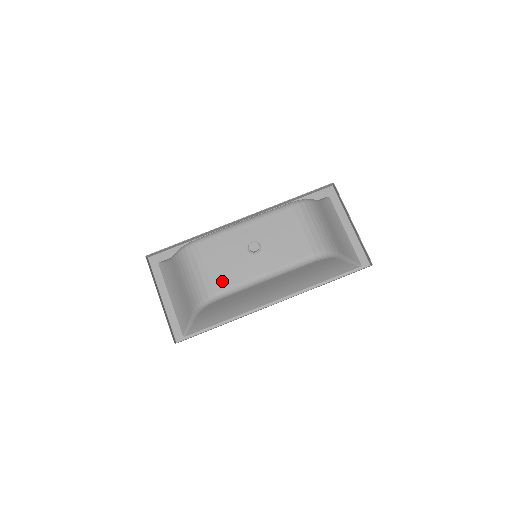
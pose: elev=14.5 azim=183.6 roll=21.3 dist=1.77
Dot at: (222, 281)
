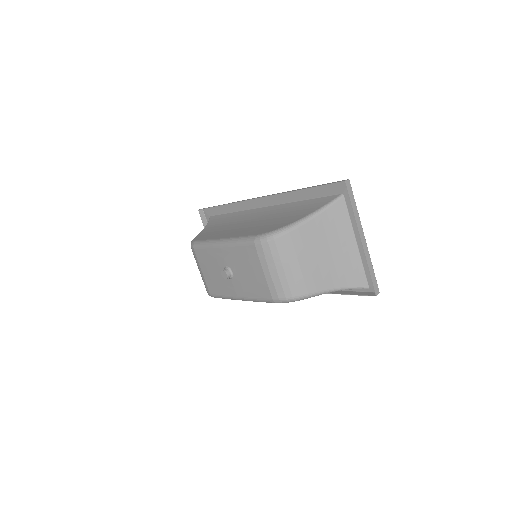
Dot at: (213, 288)
